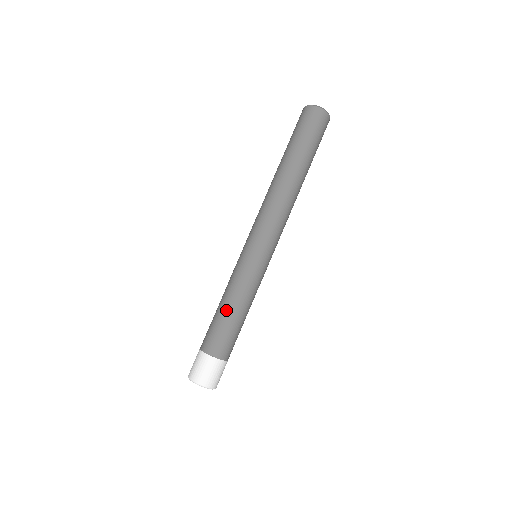
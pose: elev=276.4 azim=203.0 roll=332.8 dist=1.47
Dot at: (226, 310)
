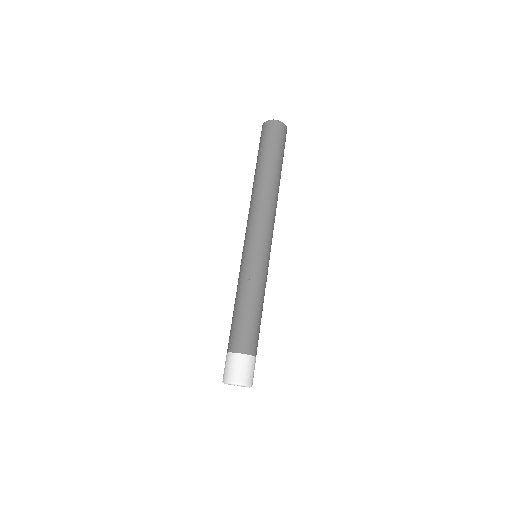
Dot at: (256, 310)
